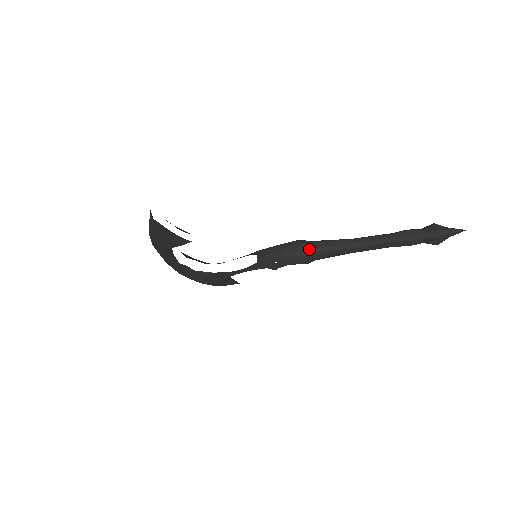
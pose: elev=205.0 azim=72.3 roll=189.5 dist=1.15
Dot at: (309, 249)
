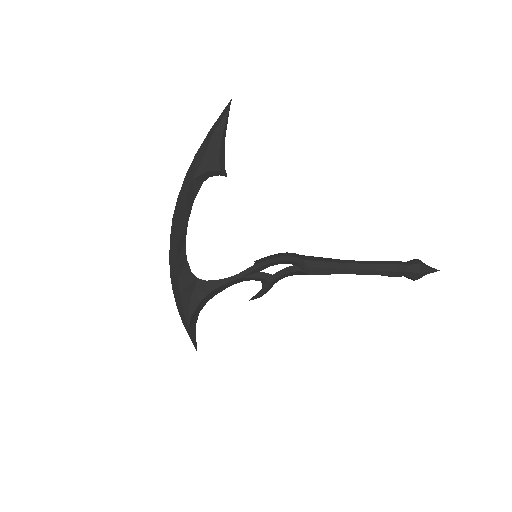
Dot at: (309, 257)
